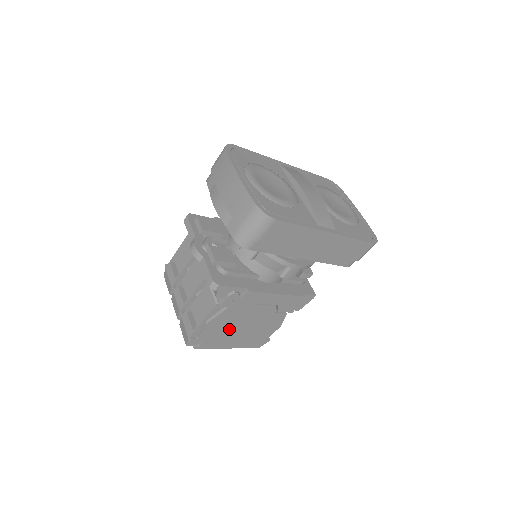
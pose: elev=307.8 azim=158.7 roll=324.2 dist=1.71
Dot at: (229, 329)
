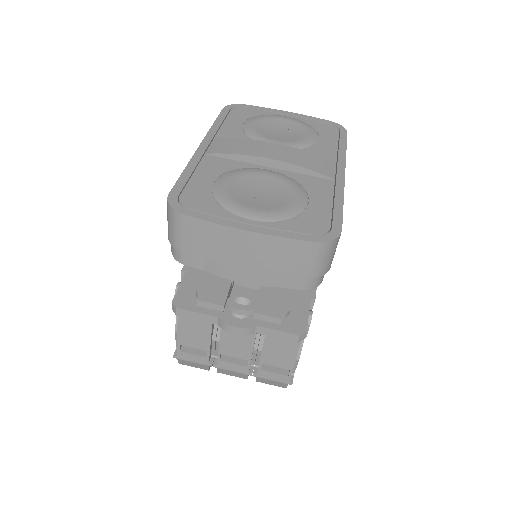
Dot at: occluded
